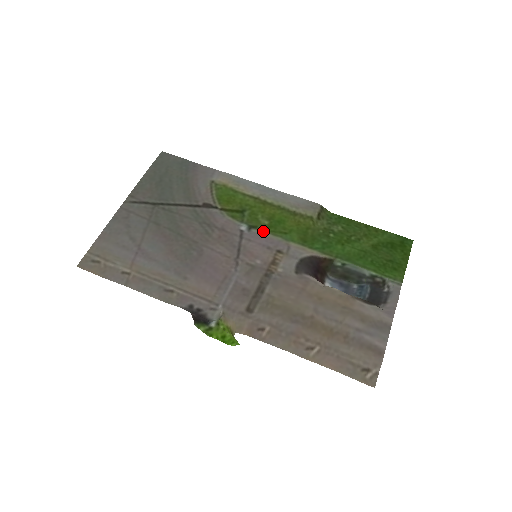
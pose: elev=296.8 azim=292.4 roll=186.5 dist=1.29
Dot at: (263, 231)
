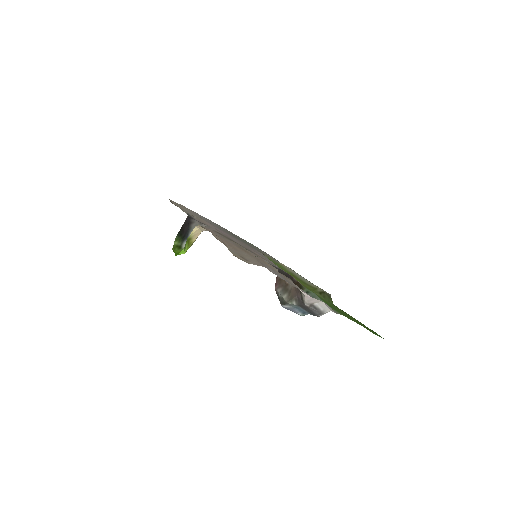
Dot at: occluded
